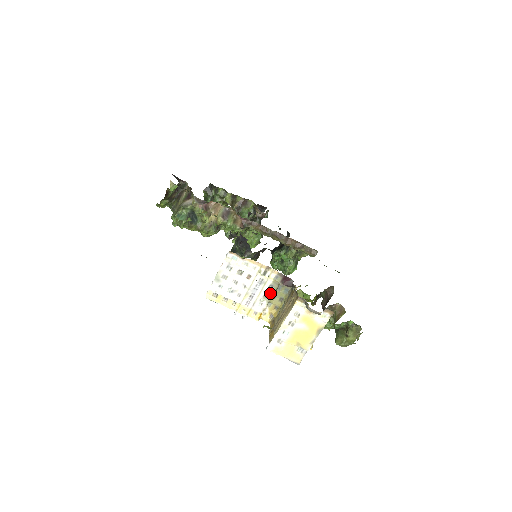
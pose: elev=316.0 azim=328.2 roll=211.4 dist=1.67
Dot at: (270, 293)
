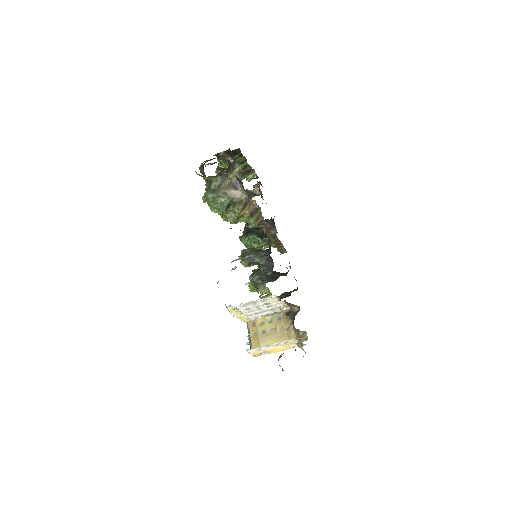
Dot at: (271, 314)
